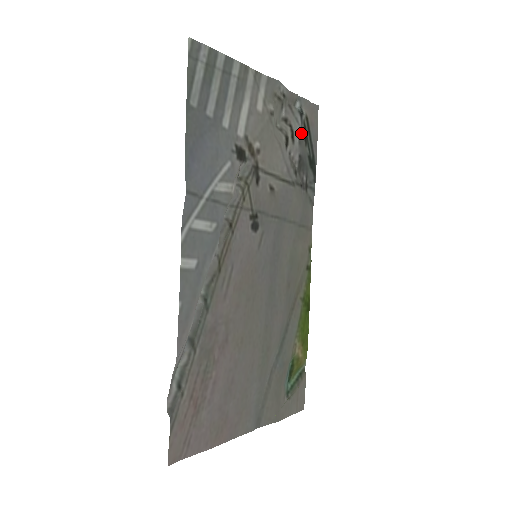
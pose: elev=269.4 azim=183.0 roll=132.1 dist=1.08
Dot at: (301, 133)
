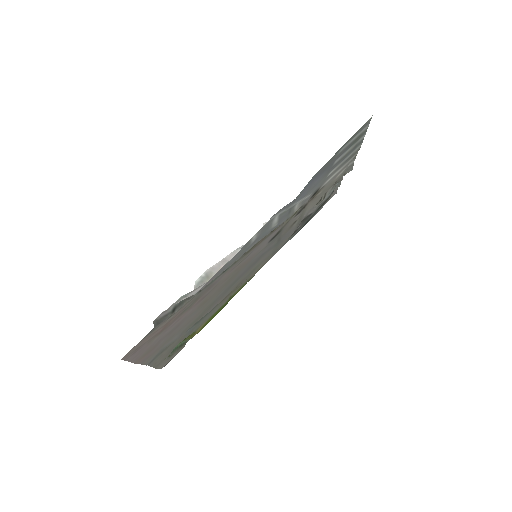
Dot at: (323, 202)
